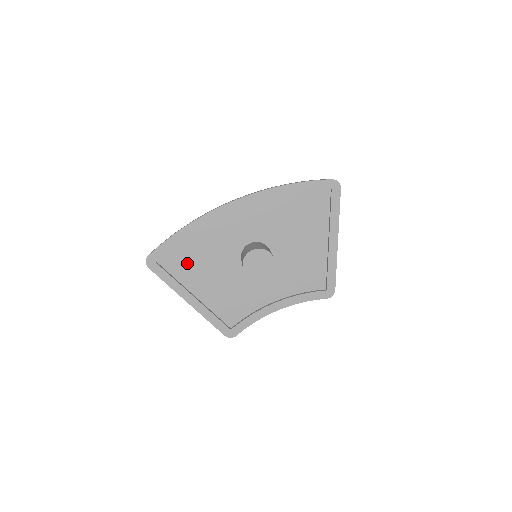
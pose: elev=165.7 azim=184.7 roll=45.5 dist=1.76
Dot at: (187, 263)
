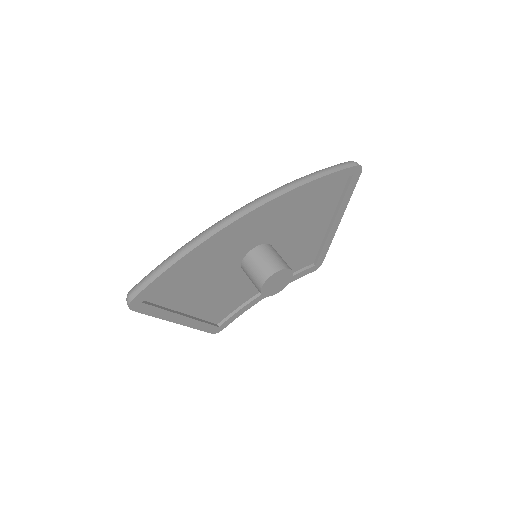
Dot at: (179, 288)
